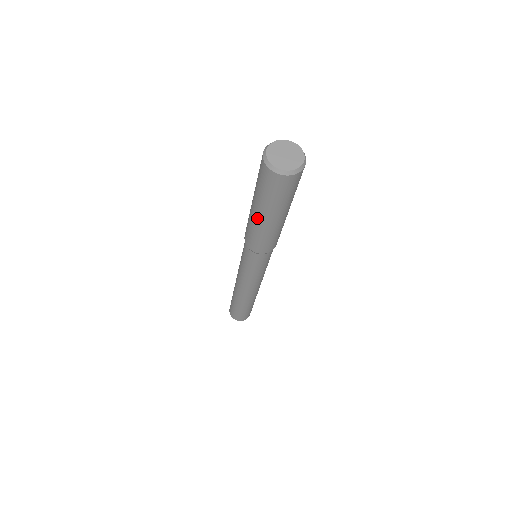
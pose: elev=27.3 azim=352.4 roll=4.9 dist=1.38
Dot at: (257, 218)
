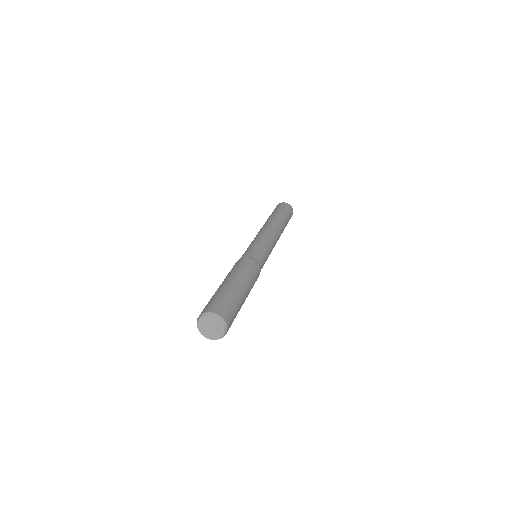
Dot at: occluded
